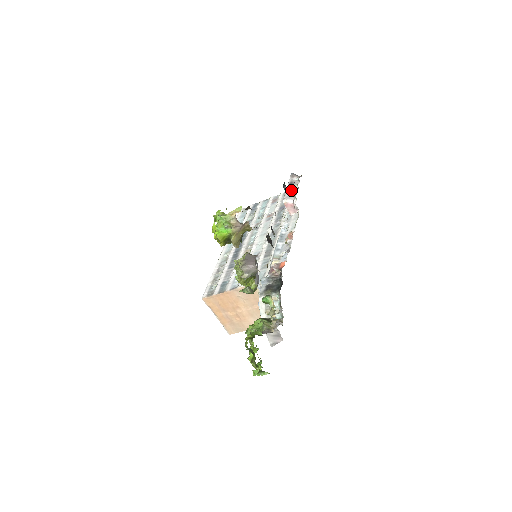
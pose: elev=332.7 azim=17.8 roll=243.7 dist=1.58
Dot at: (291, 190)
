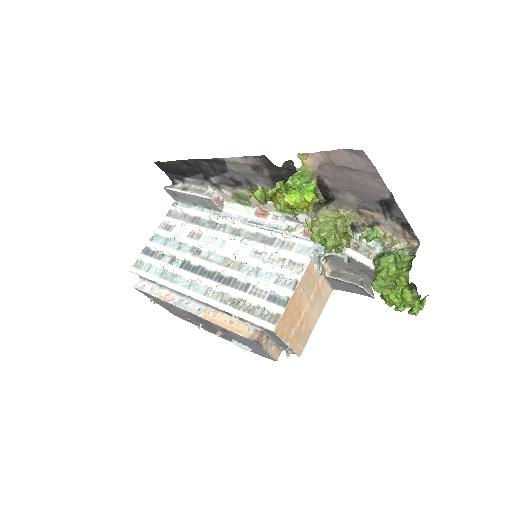
Dot at: (197, 191)
